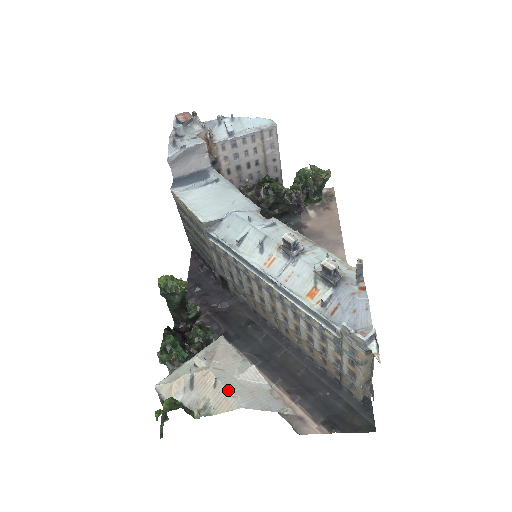
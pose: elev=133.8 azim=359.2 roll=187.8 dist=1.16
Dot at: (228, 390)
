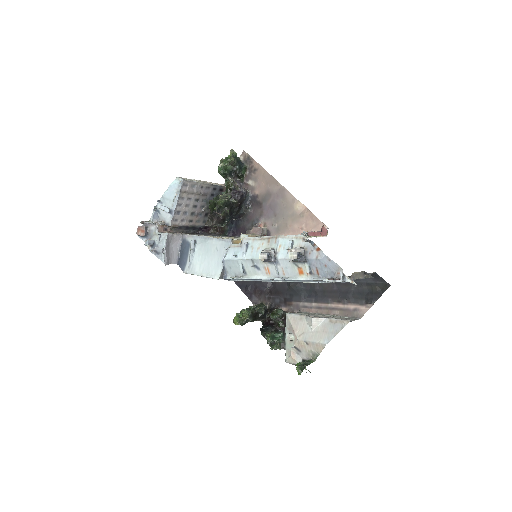
Dot at: (314, 342)
